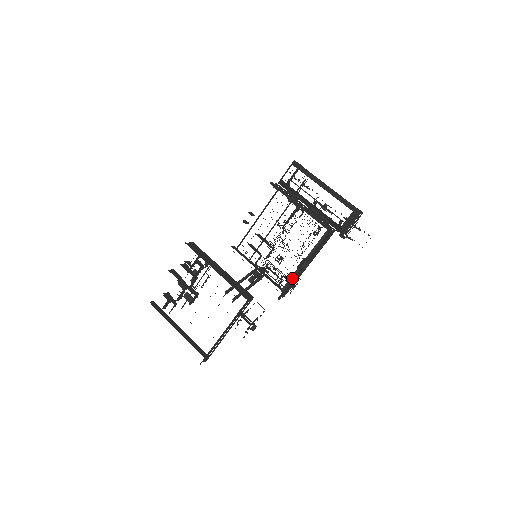
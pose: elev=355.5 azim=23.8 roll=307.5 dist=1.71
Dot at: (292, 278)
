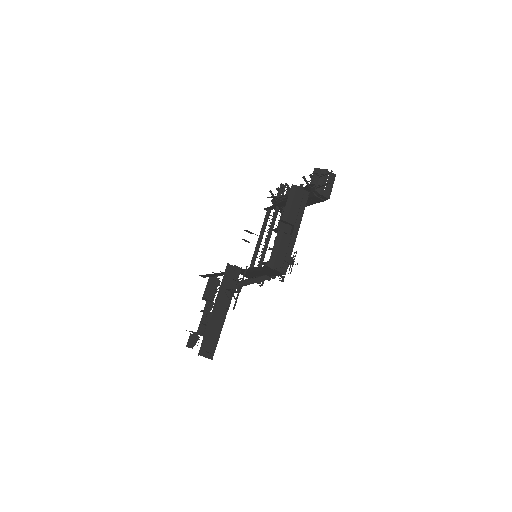
Dot at: (285, 251)
